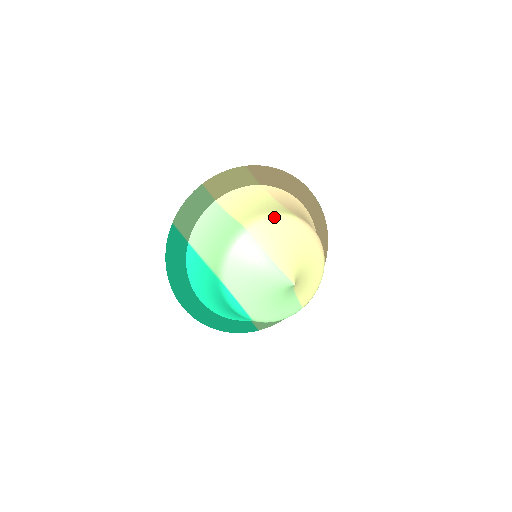
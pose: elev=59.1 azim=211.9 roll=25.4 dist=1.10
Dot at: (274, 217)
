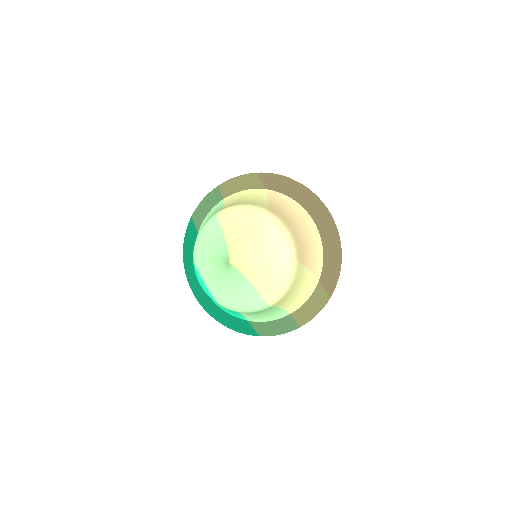
Dot at: (243, 207)
